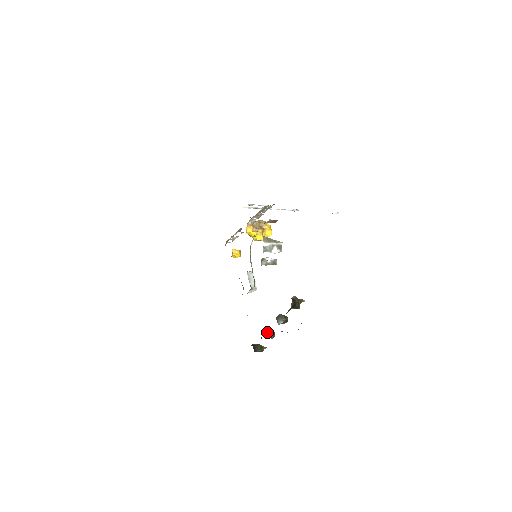
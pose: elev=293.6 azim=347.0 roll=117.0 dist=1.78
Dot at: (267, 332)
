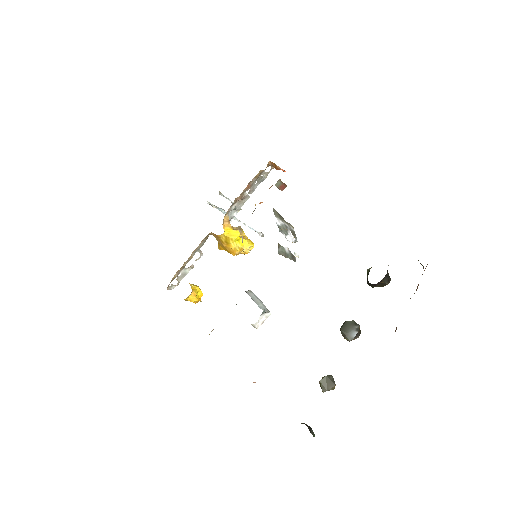
Dot at: occluded
